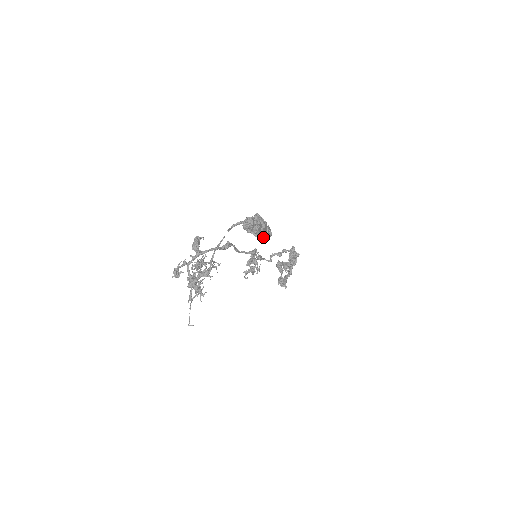
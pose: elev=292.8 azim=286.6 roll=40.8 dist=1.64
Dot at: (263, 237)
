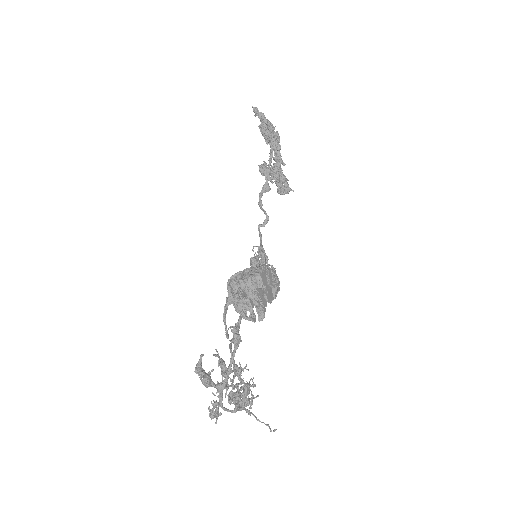
Dot at: (272, 295)
